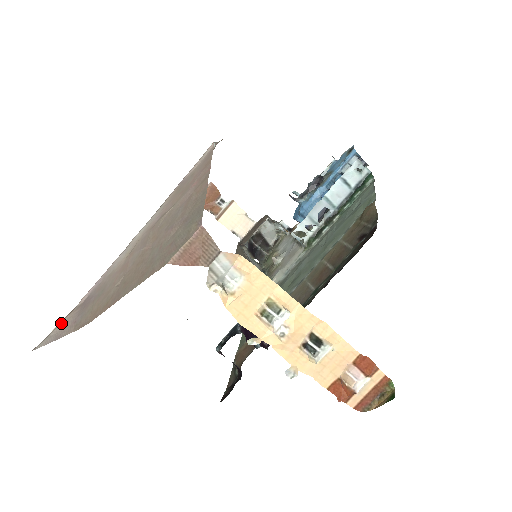
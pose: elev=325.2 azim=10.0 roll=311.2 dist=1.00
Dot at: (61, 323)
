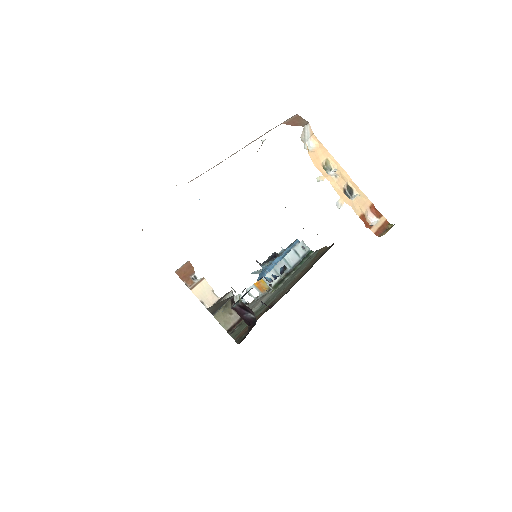
Dot at: occluded
